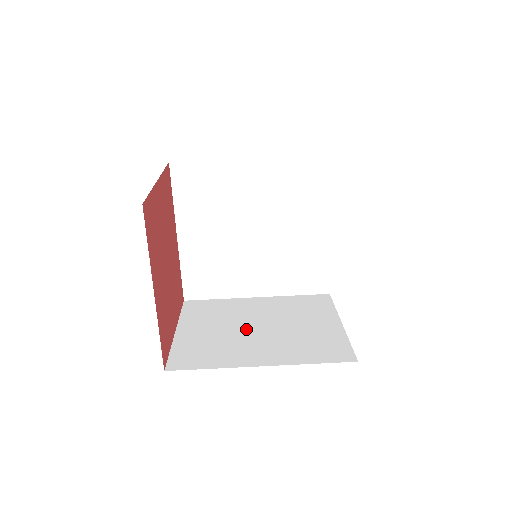
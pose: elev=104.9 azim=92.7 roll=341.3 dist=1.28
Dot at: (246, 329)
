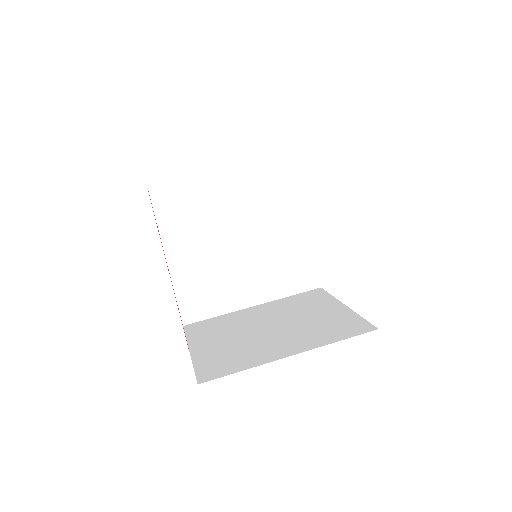
Dot at: (259, 332)
